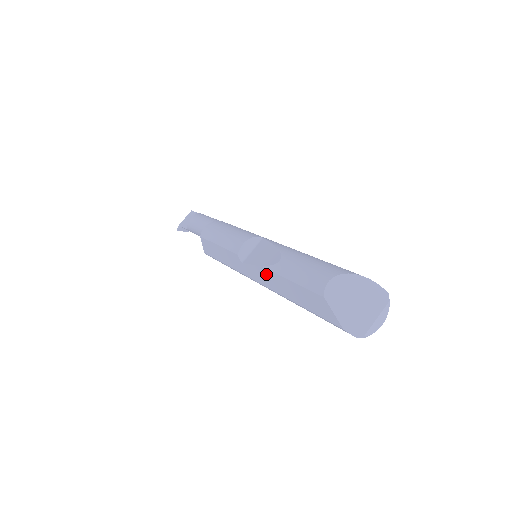
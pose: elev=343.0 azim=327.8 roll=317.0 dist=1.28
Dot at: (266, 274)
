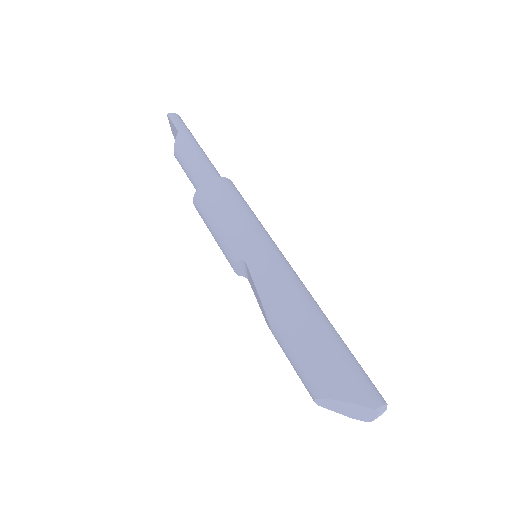
Dot at: occluded
